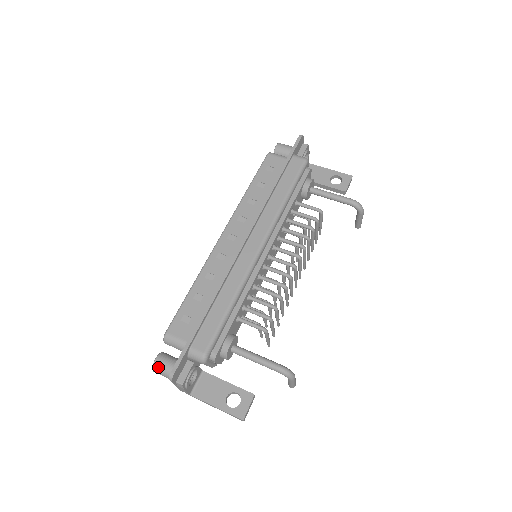
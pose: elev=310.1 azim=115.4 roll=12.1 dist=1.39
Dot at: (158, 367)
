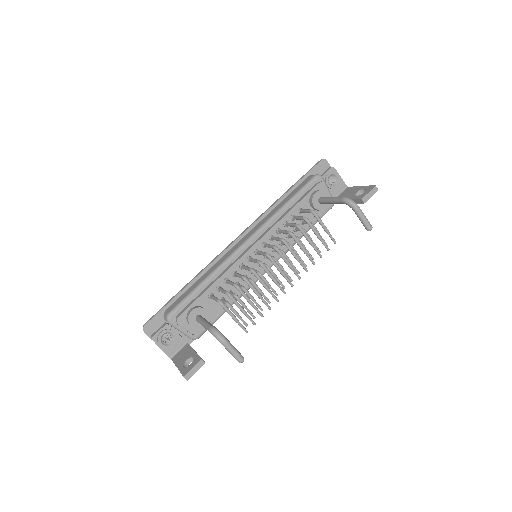
Dot at: occluded
